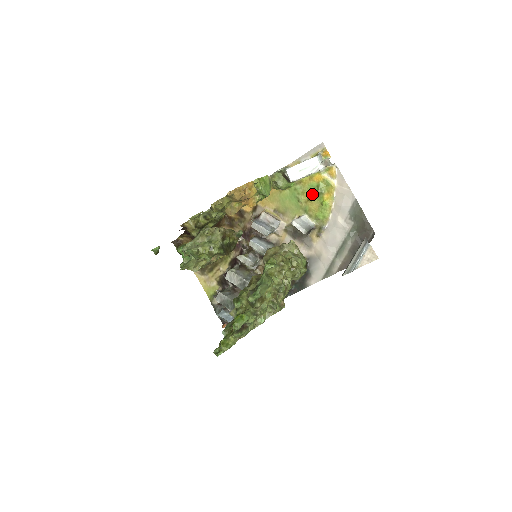
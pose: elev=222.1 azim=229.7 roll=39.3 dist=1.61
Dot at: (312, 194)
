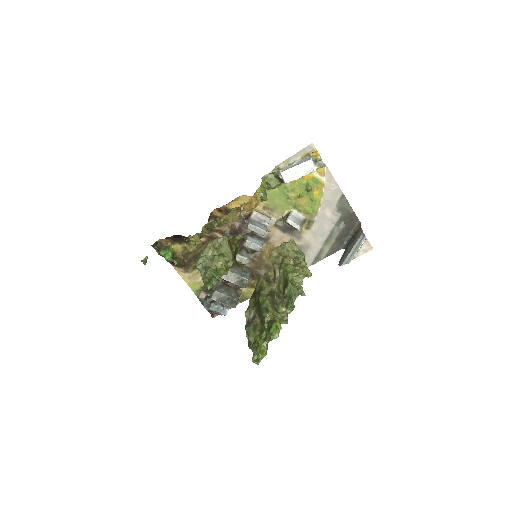
Dot at: (302, 191)
